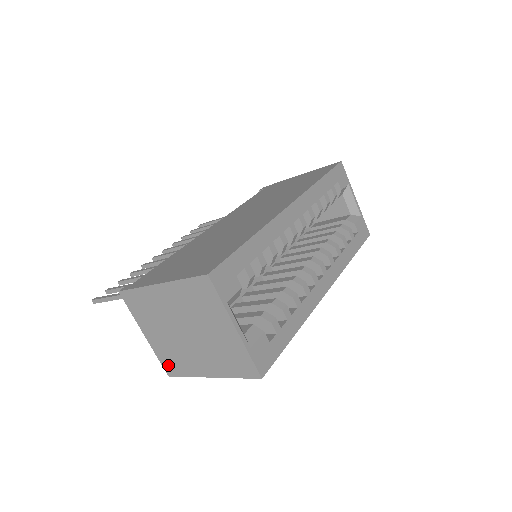
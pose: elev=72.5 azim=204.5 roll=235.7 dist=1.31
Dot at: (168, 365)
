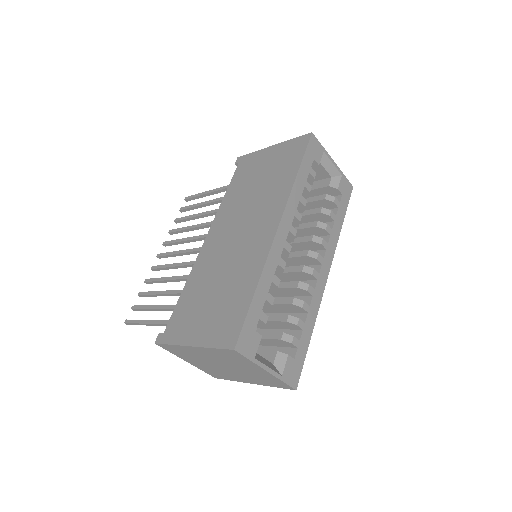
Dot at: (213, 375)
